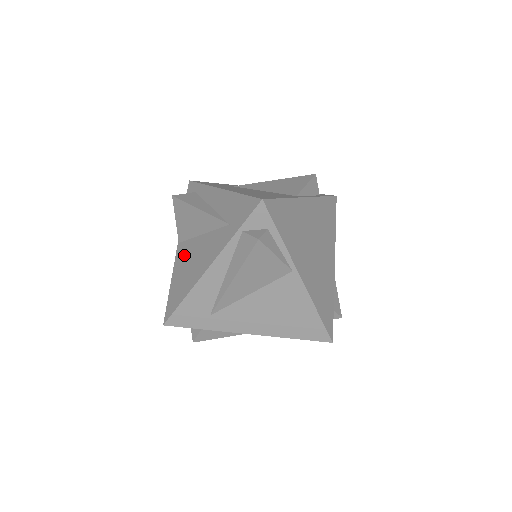
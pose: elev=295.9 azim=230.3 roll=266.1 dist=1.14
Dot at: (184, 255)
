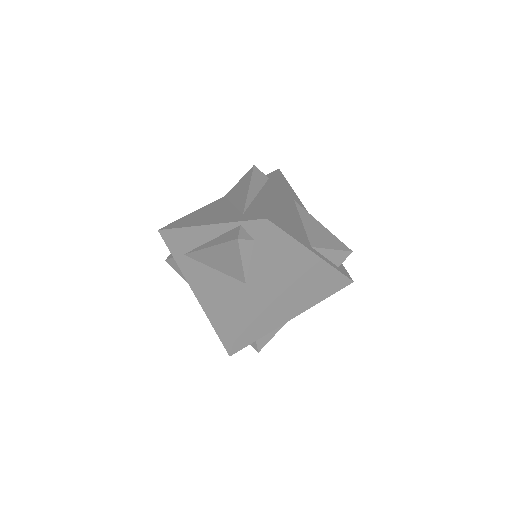
Dot at: (215, 205)
